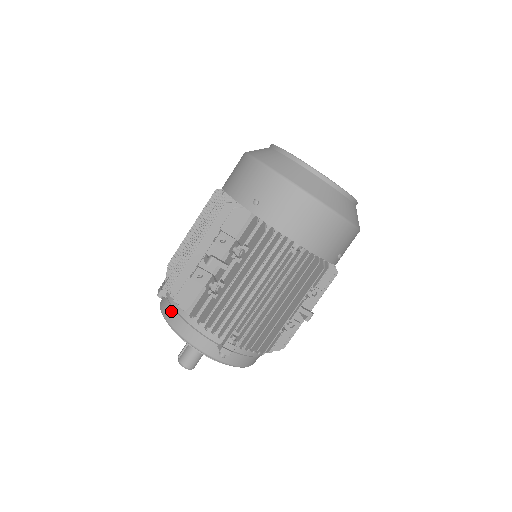
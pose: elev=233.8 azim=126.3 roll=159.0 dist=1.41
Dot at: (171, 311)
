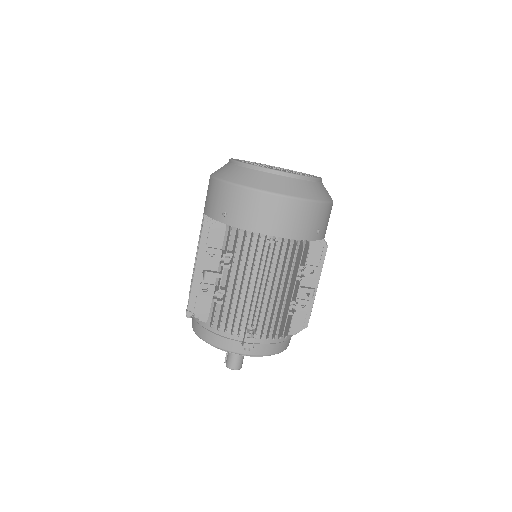
Dot at: (197, 326)
